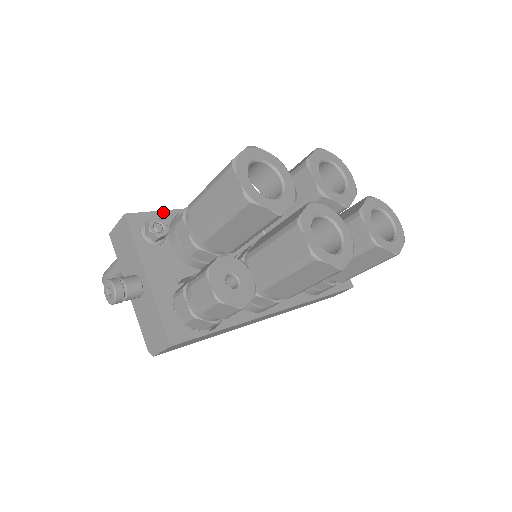
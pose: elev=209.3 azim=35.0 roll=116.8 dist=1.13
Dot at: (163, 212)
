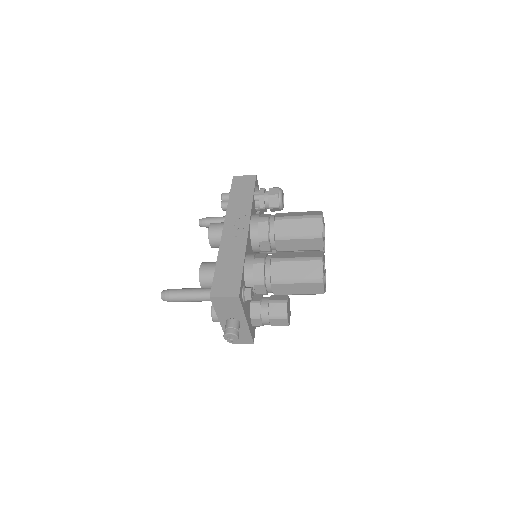
Dot at: (242, 275)
